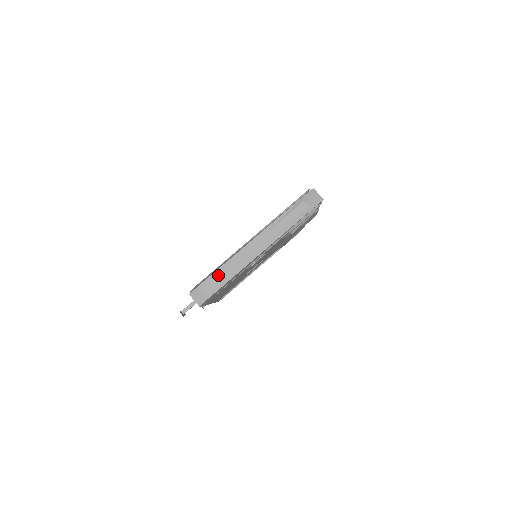
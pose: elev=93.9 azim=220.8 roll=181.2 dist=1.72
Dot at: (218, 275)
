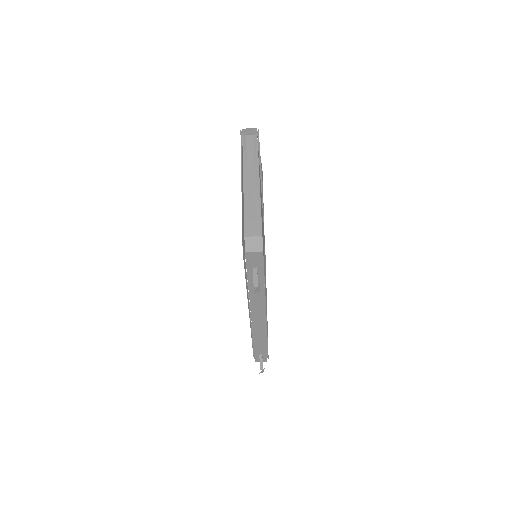
Dot at: (249, 219)
